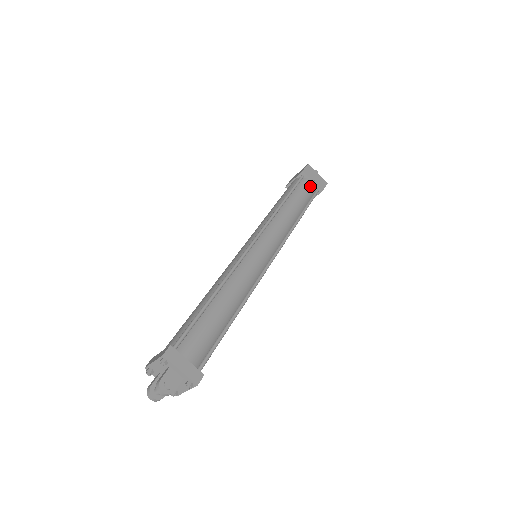
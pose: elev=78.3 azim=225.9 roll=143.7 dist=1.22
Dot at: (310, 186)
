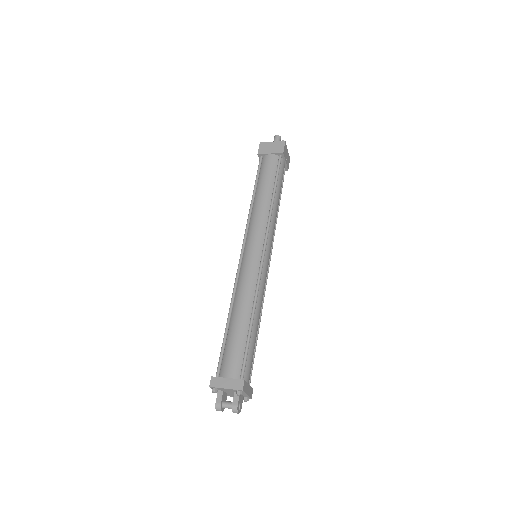
Dot at: occluded
